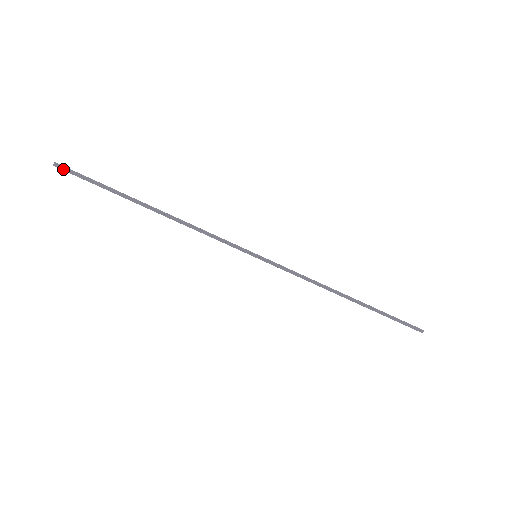
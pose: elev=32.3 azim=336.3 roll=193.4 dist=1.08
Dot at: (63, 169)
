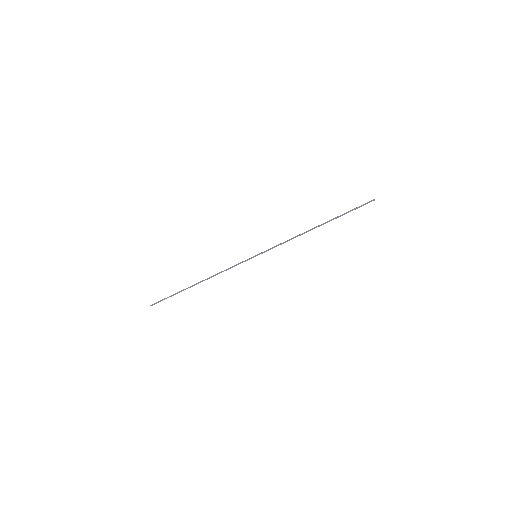
Dot at: occluded
